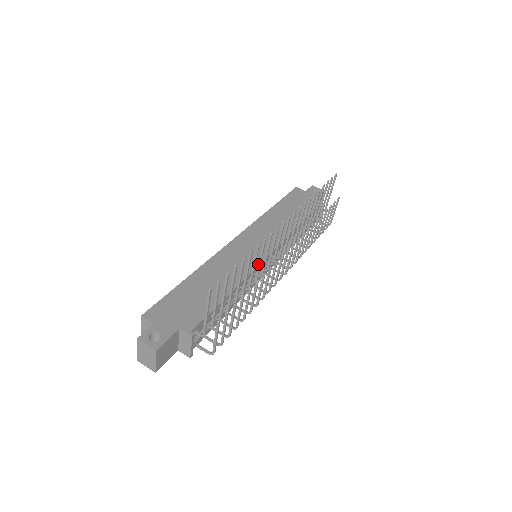
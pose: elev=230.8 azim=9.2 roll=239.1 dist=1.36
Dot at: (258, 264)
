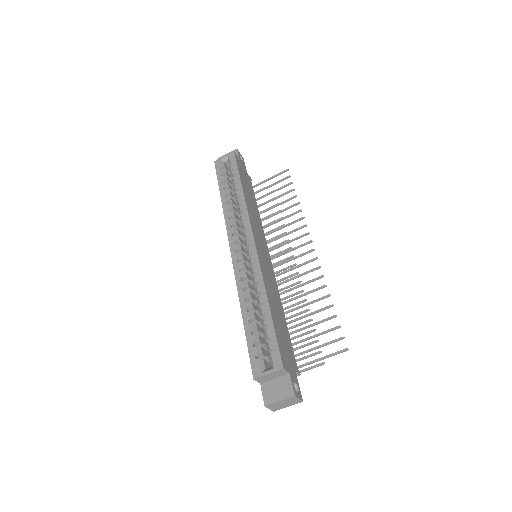
Dot at: (297, 287)
